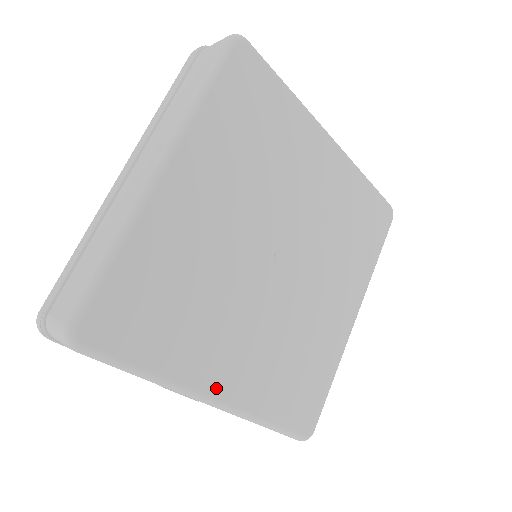
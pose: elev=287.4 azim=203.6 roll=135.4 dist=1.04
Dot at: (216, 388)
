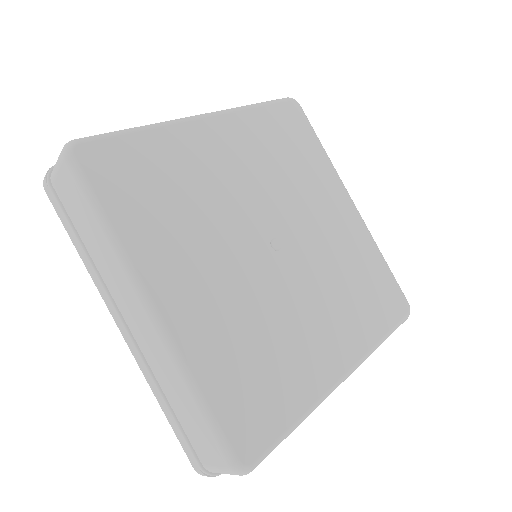
Dot at: (338, 368)
